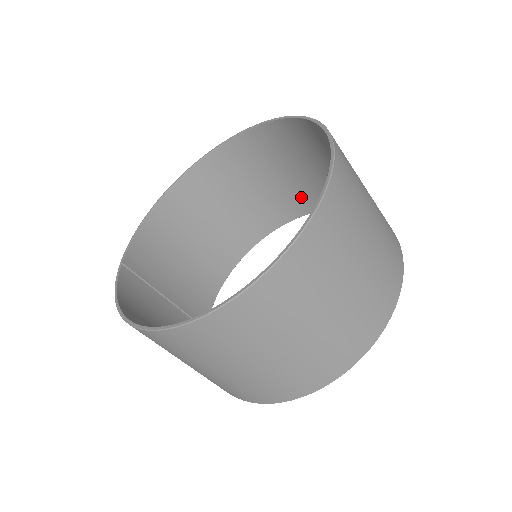
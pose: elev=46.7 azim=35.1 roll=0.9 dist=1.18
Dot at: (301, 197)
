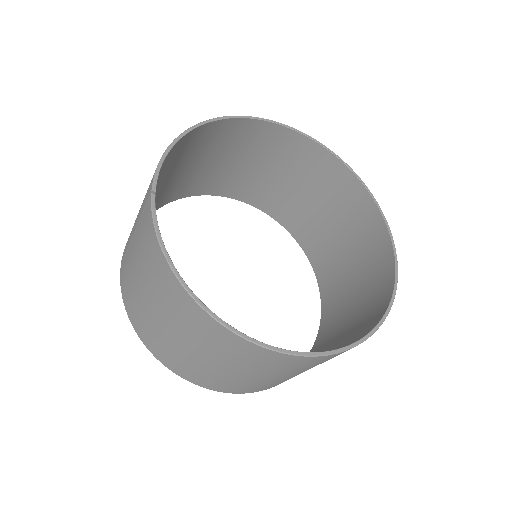
Dot at: (264, 194)
